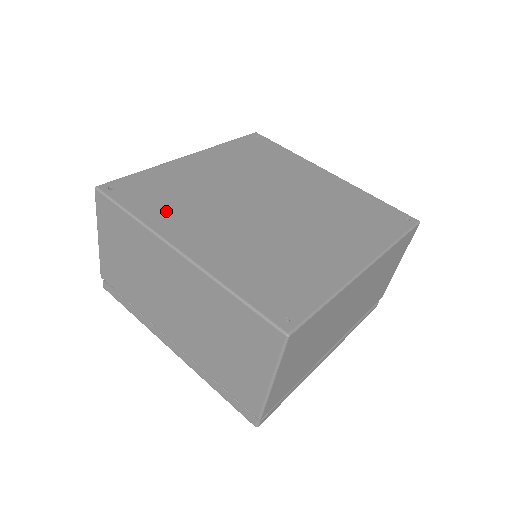
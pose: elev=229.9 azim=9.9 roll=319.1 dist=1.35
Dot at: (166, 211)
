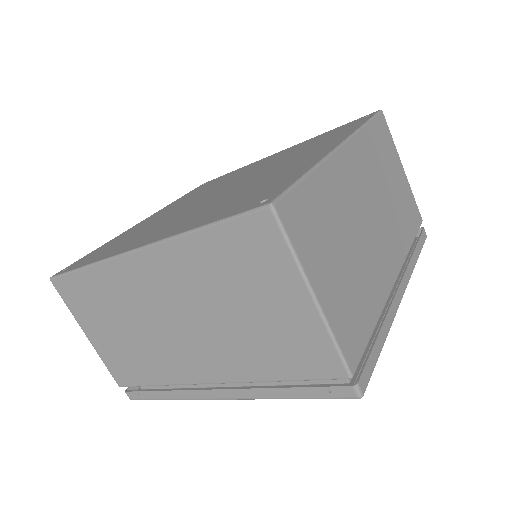
Dot at: (120, 246)
